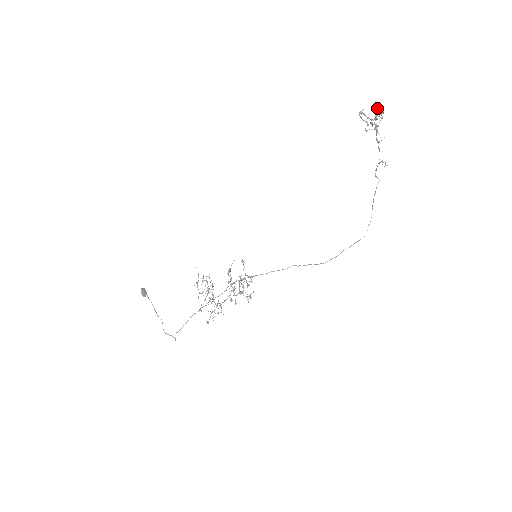
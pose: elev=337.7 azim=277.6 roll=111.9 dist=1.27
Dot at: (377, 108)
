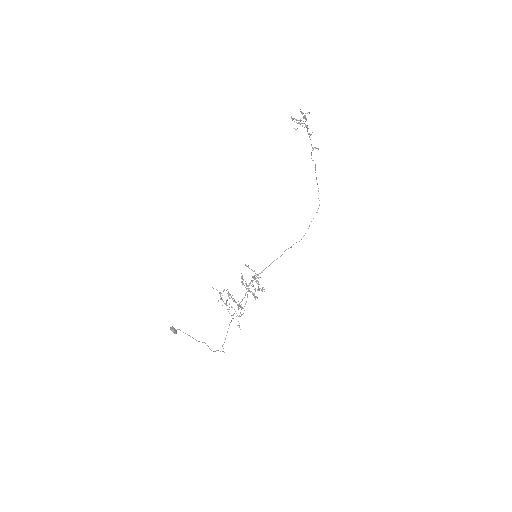
Dot at: (301, 111)
